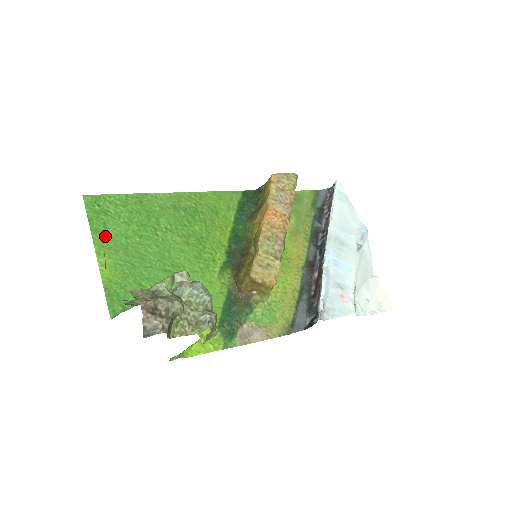
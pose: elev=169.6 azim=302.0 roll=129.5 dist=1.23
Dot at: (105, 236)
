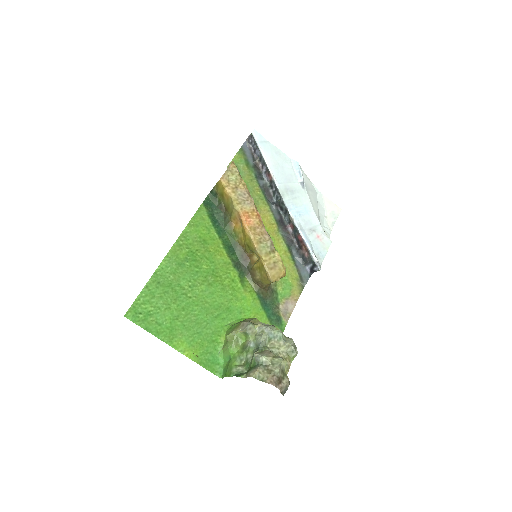
Dot at: (166, 331)
